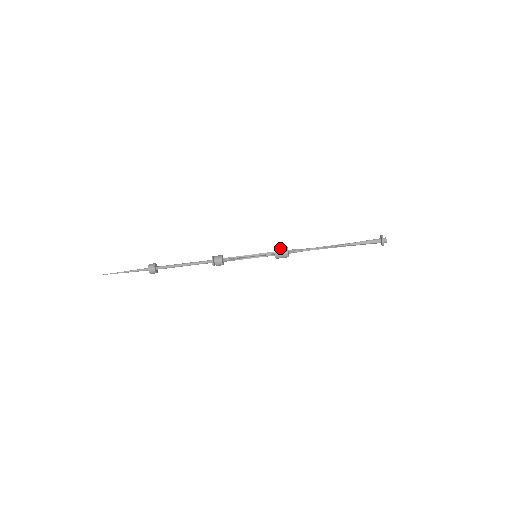
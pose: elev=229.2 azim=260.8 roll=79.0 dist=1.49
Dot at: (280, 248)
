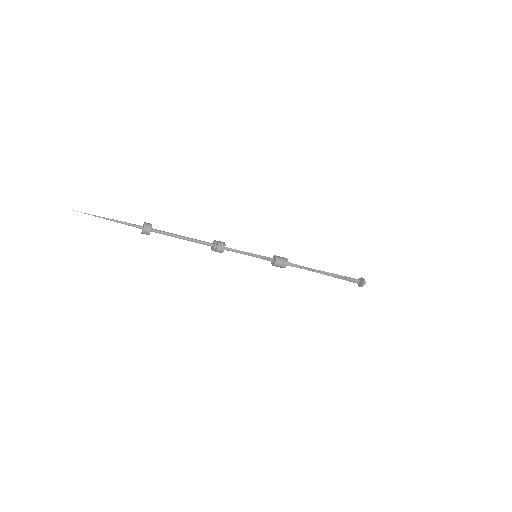
Dot at: (281, 260)
